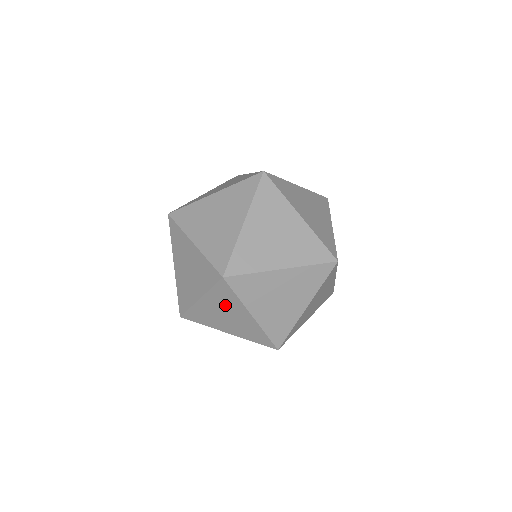
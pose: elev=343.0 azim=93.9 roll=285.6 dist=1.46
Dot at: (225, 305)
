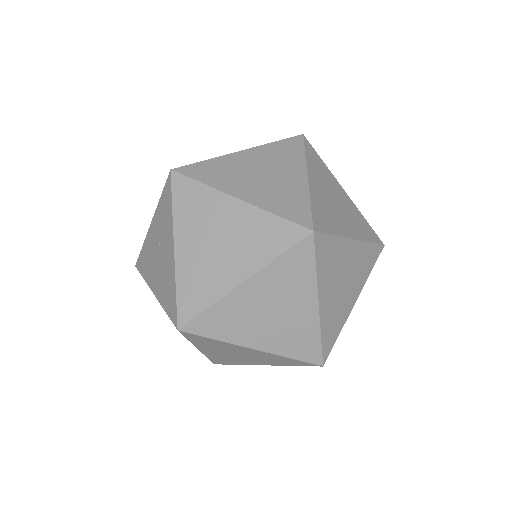
Dot at: (284, 288)
